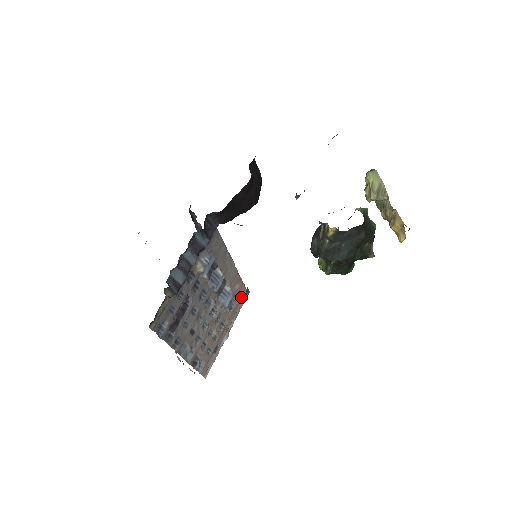
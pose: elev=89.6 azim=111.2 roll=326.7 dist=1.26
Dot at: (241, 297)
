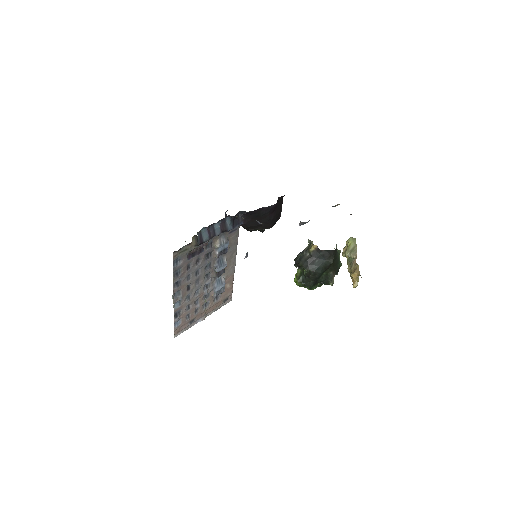
Dot at: (226, 298)
